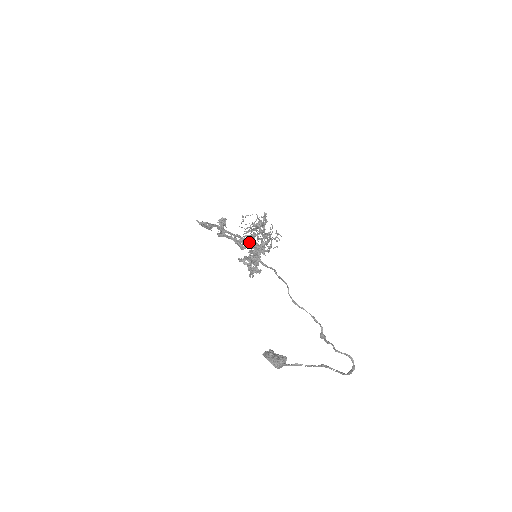
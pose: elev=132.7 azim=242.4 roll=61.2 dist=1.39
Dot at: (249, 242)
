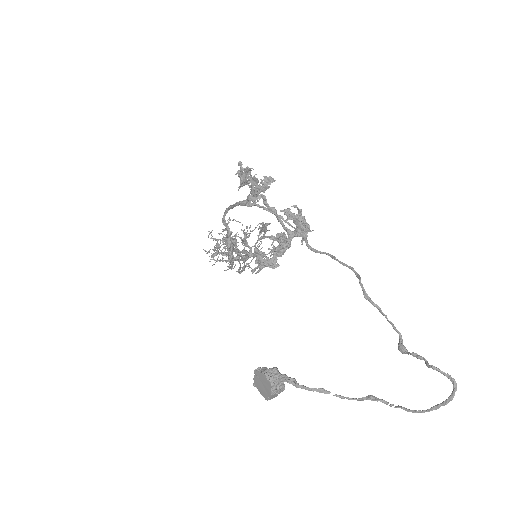
Dot at: (298, 216)
